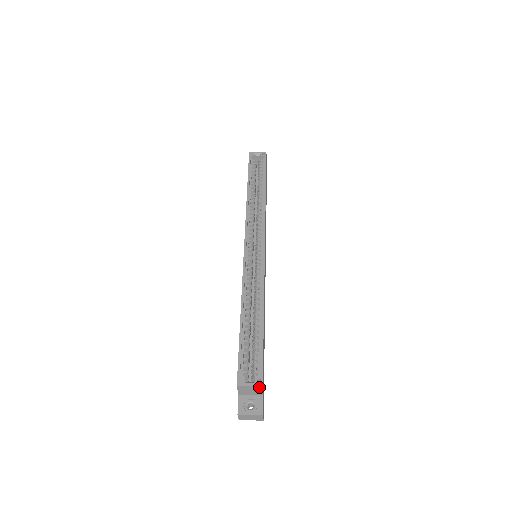
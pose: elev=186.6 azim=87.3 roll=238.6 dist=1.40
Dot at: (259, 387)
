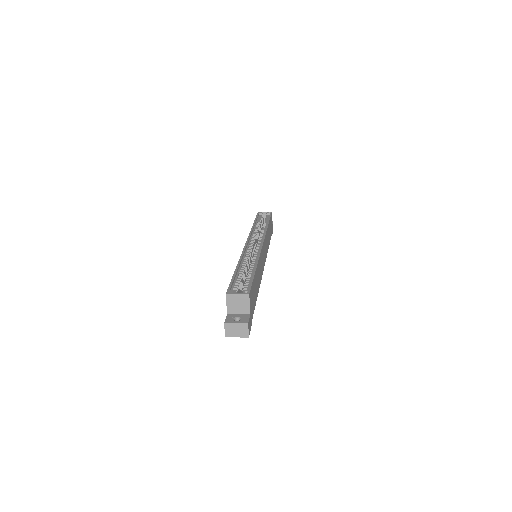
Dot at: (246, 296)
